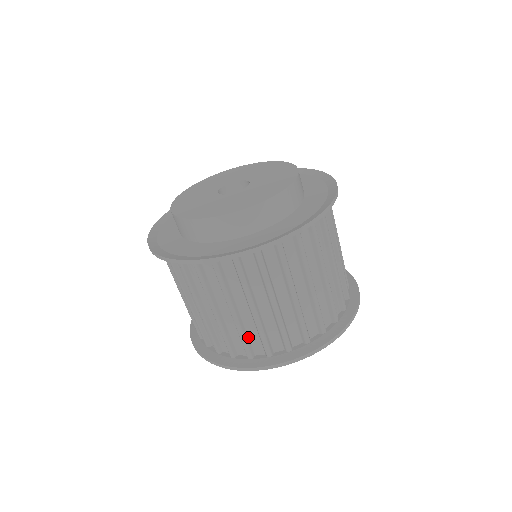
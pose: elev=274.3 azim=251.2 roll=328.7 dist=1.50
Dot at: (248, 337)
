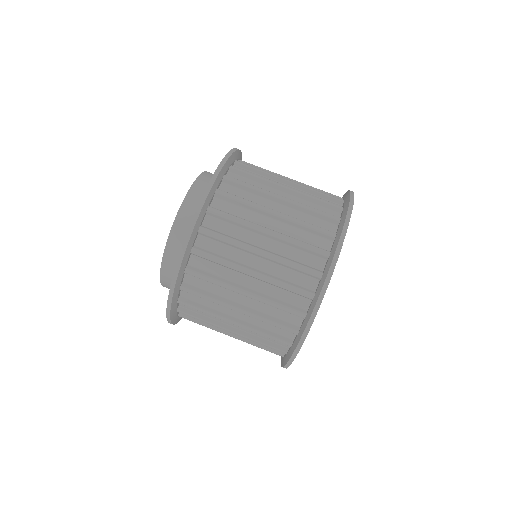
Dot at: occluded
